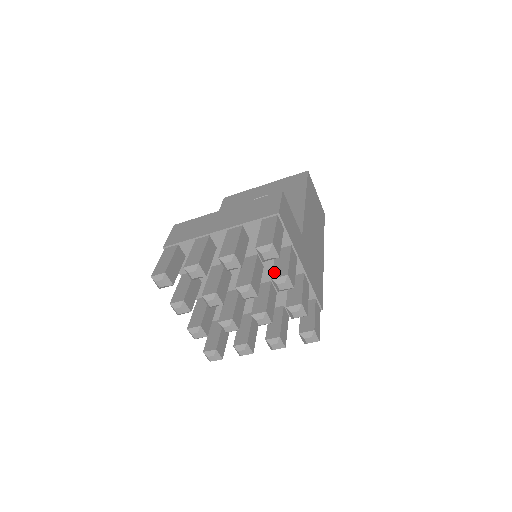
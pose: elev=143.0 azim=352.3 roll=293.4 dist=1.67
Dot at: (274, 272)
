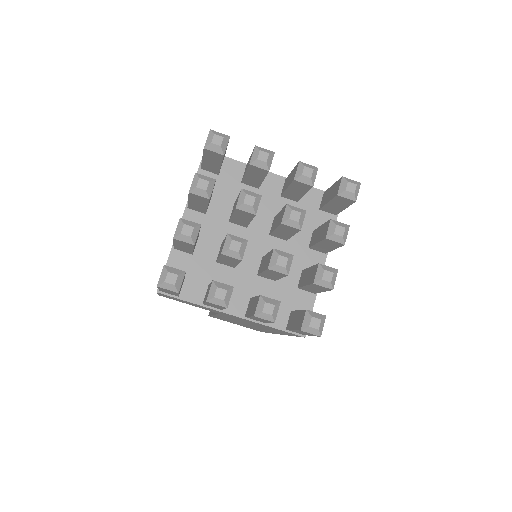
Dot at: (248, 166)
